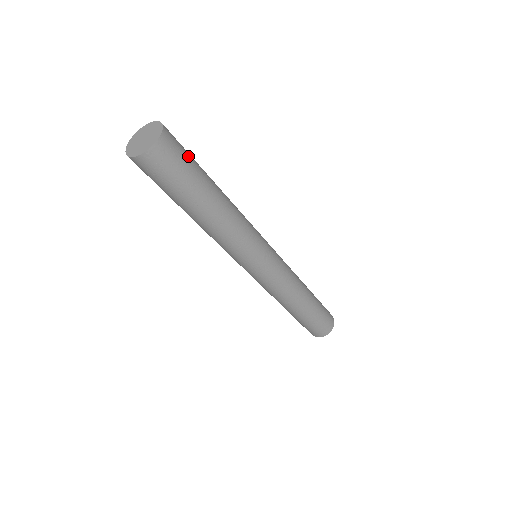
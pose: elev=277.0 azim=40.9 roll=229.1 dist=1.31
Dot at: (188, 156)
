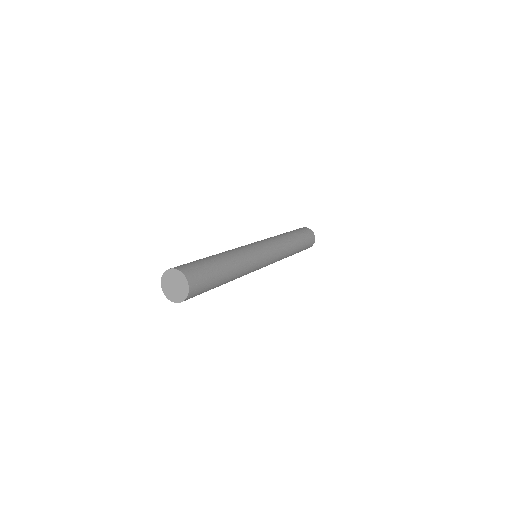
Dot at: (204, 272)
